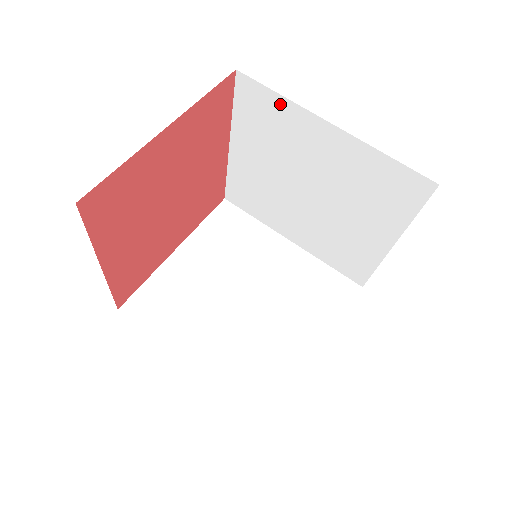
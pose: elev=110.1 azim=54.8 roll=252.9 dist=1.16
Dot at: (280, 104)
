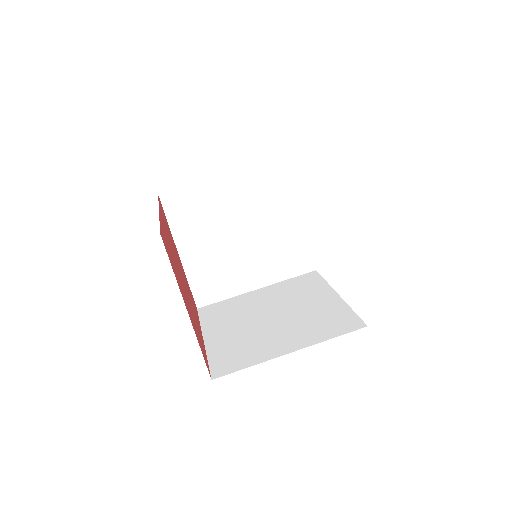
Dot at: (194, 191)
